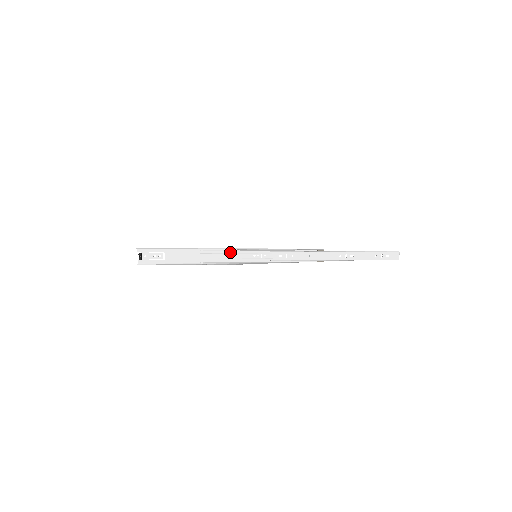
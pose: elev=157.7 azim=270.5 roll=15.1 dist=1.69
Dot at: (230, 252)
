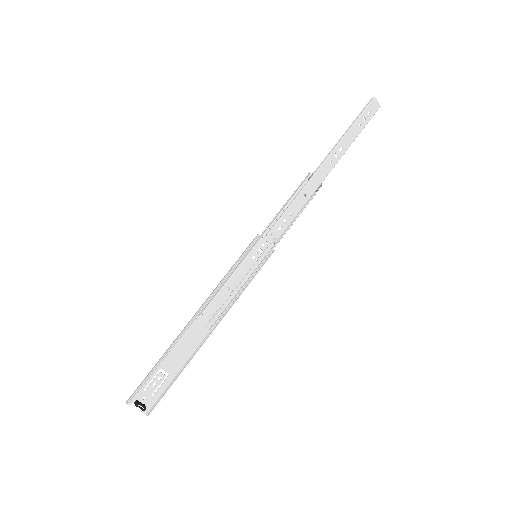
Dot at: (227, 284)
